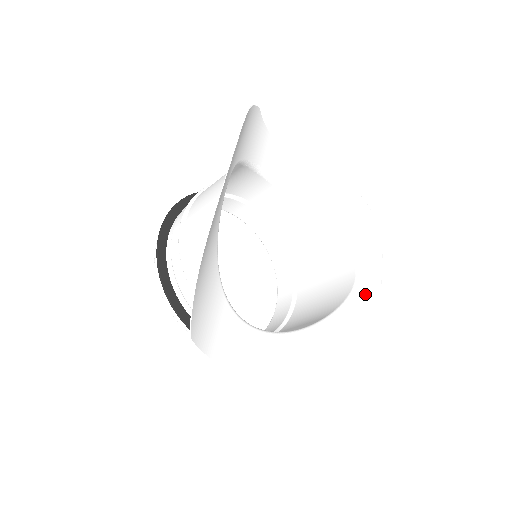
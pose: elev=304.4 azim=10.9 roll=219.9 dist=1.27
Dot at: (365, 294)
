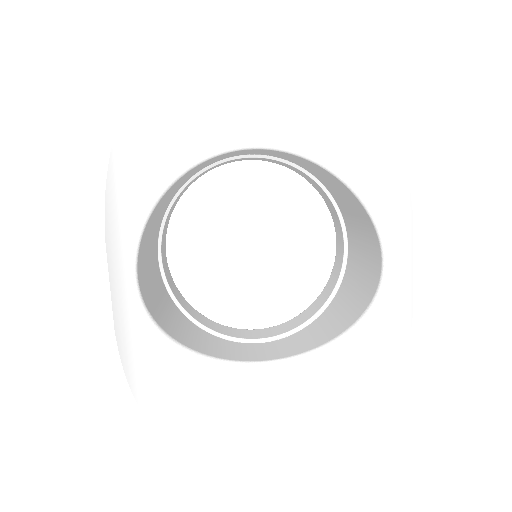
Dot at: (394, 295)
